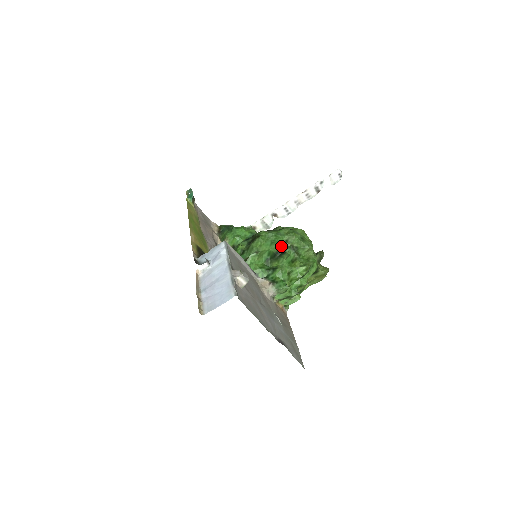
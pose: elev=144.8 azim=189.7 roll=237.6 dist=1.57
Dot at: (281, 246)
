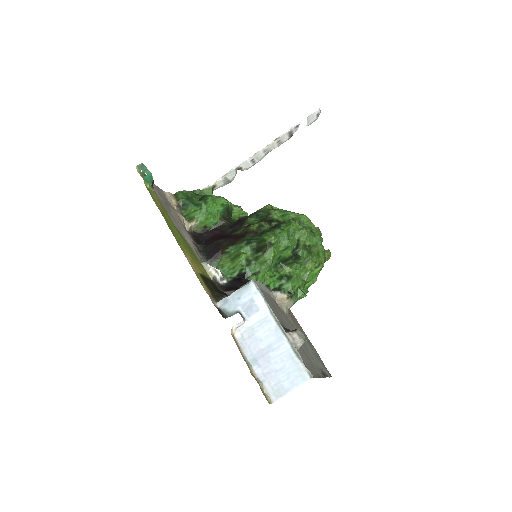
Dot at: (293, 248)
